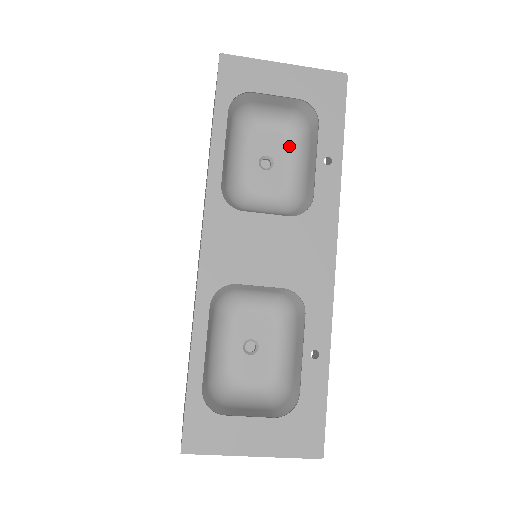
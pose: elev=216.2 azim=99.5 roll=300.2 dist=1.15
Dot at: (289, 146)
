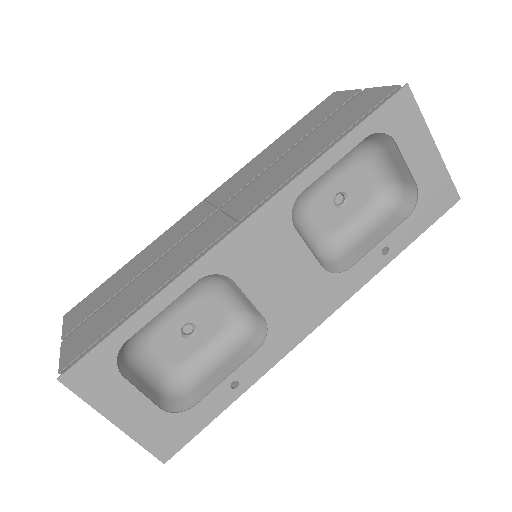
Dot at: (368, 204)
